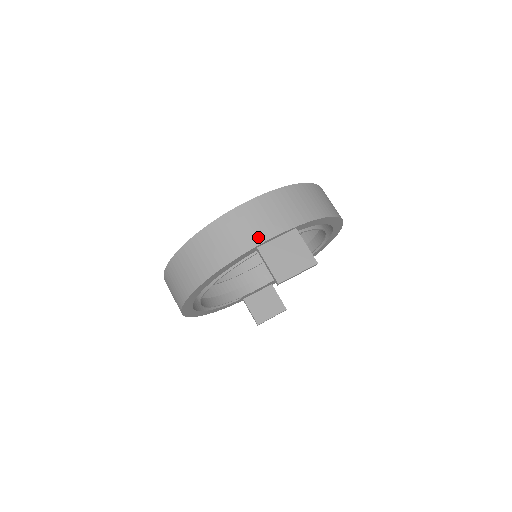
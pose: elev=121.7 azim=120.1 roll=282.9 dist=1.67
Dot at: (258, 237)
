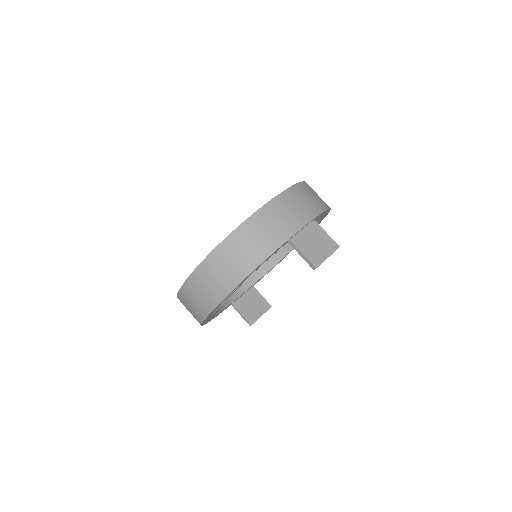
Dot at: (289, 230)
